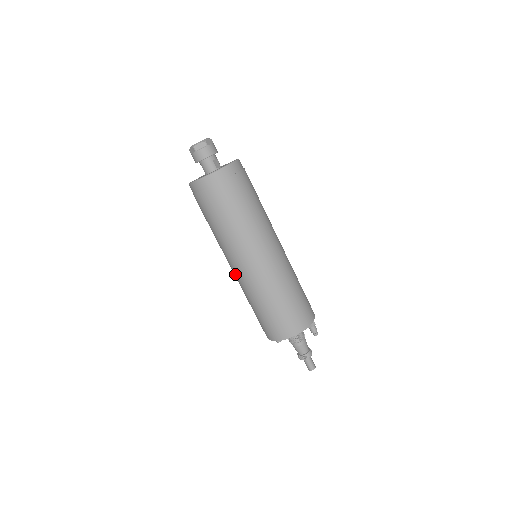
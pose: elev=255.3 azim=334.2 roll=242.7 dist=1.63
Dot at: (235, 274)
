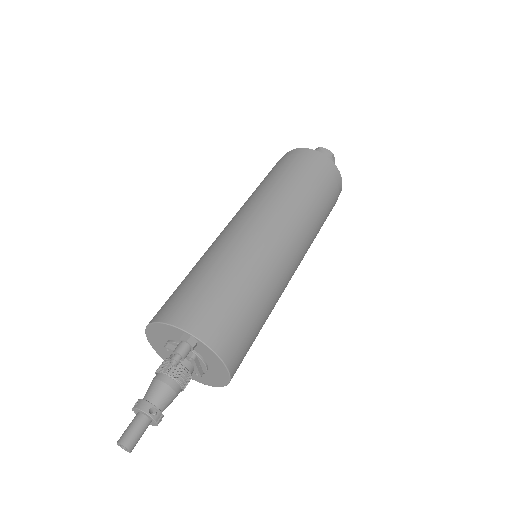
Dot at: occluded
